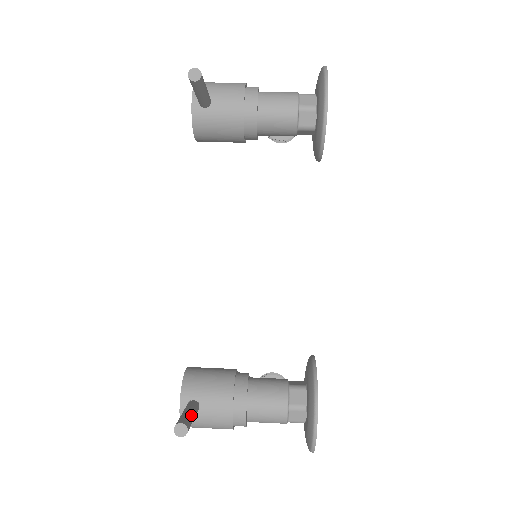
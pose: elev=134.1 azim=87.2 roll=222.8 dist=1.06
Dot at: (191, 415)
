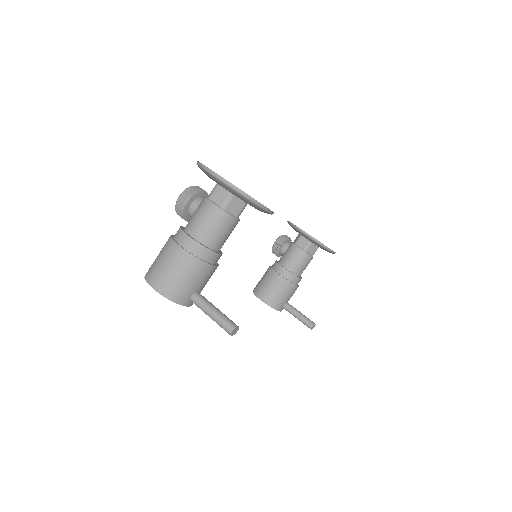
Dot at: (303, 316)
